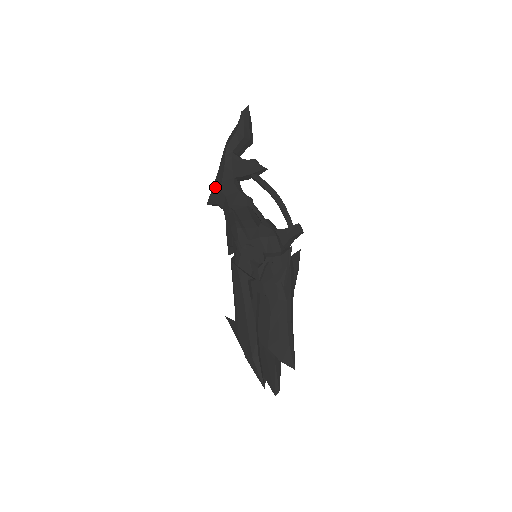
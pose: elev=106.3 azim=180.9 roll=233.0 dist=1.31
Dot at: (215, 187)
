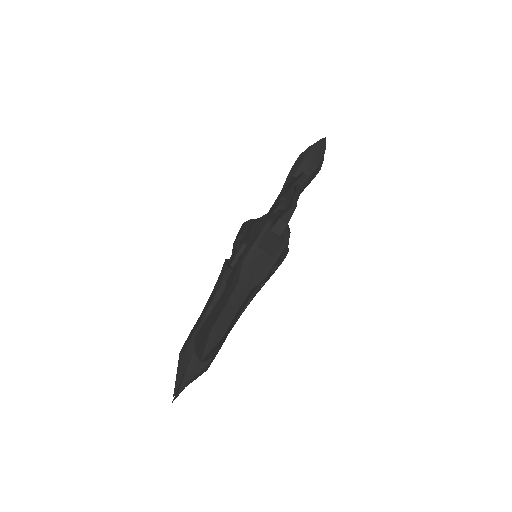
Dot at: occluded
